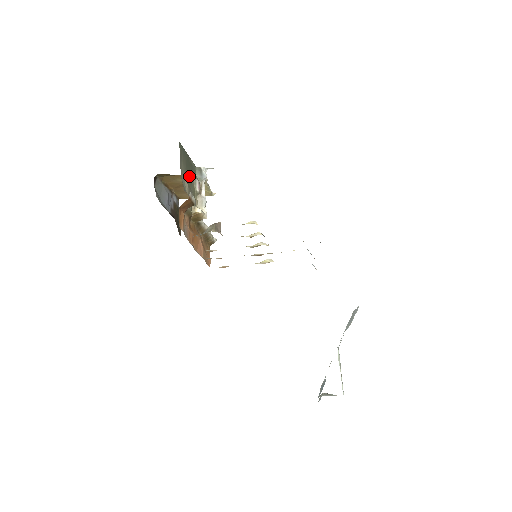
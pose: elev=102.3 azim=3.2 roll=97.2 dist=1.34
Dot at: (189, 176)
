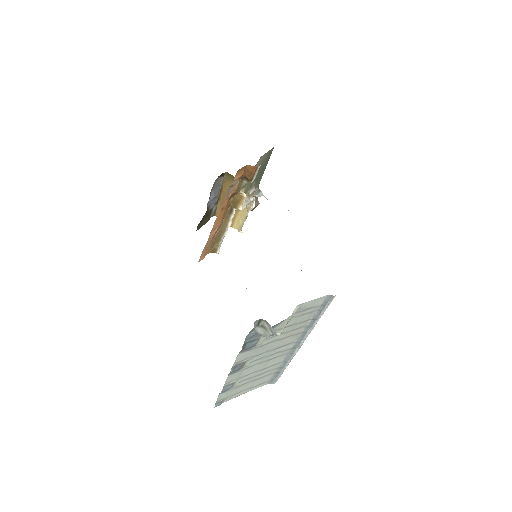
Dot at: (257, 175)
